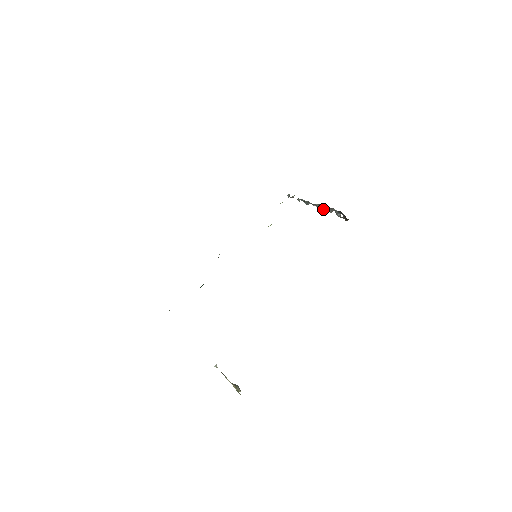
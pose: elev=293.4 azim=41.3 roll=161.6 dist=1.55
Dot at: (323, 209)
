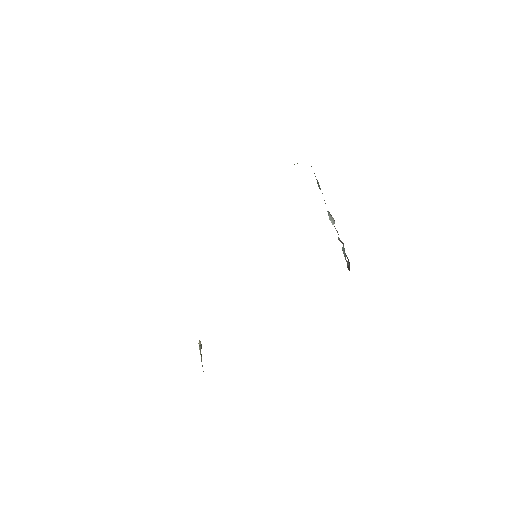
Dot at: occluded
